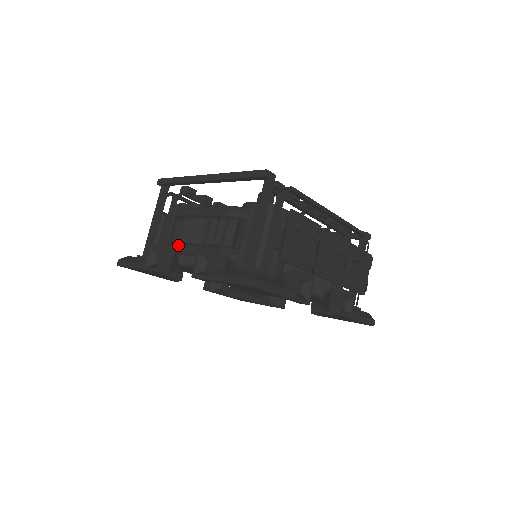
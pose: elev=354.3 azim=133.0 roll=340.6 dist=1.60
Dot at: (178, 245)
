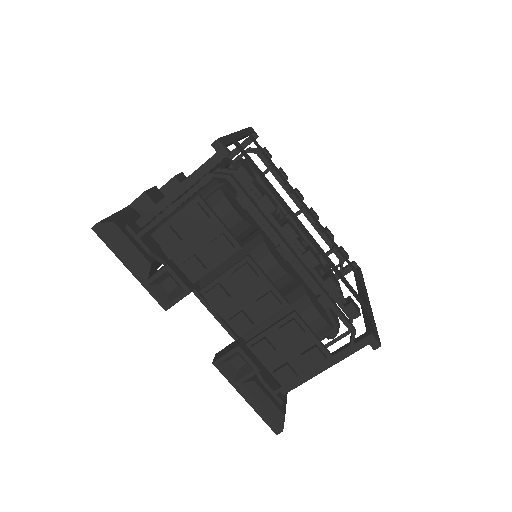
Dot at: occluded
